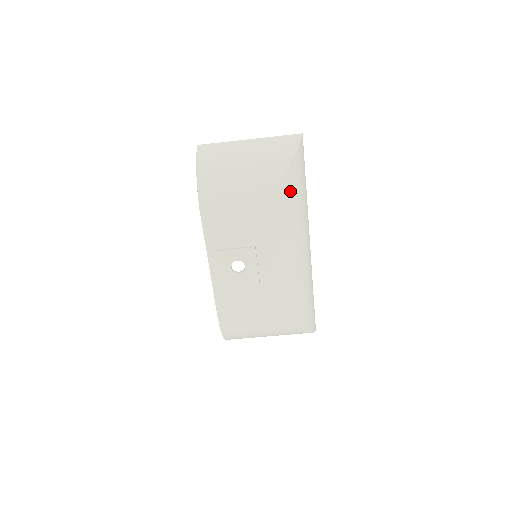
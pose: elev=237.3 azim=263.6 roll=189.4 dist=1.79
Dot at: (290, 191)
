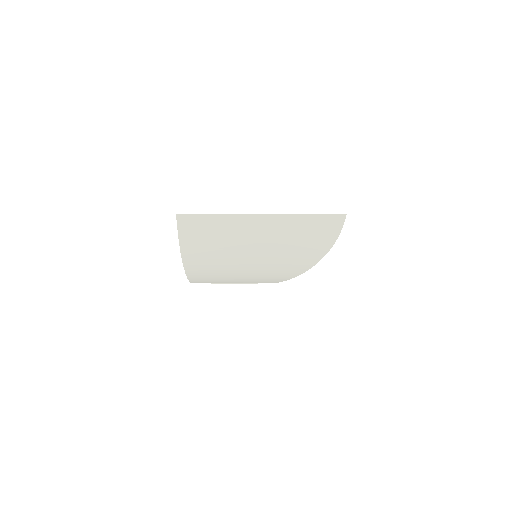
Dot at: occluded
